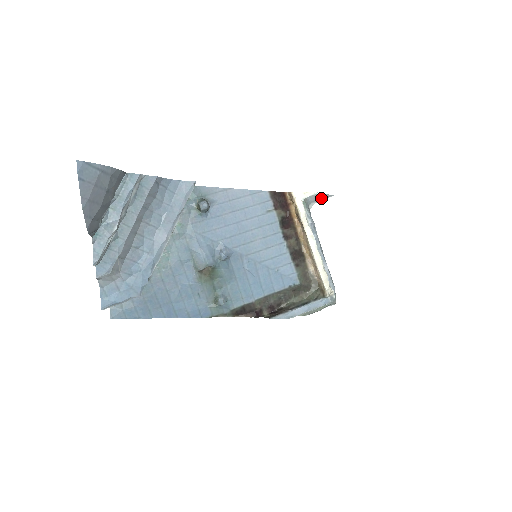
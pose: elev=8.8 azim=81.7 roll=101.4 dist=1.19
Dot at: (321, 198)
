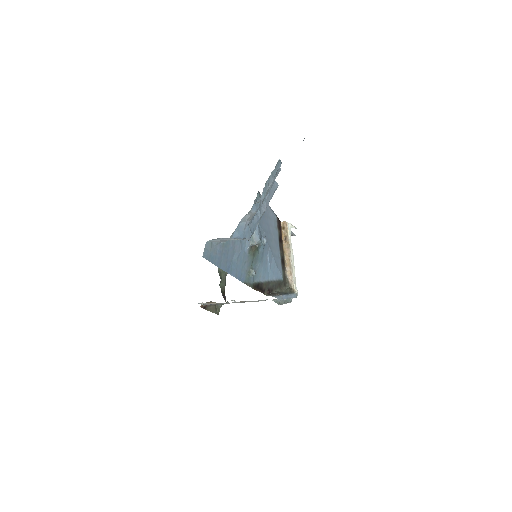
Dot at: (291, 234)
